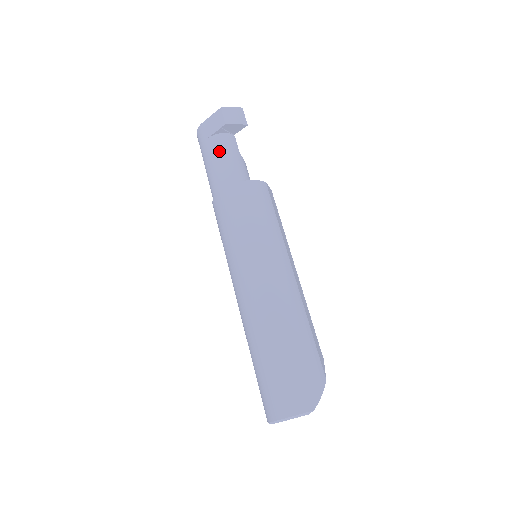
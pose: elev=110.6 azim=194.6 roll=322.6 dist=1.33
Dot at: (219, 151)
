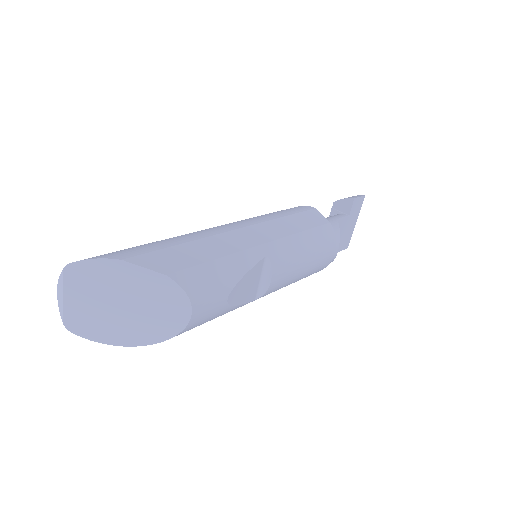
Dot at: occluded
